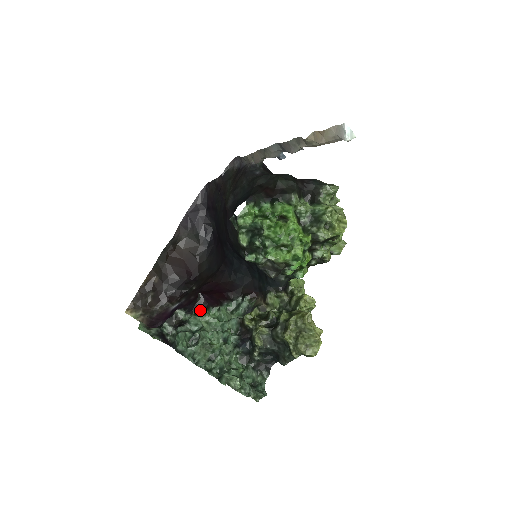
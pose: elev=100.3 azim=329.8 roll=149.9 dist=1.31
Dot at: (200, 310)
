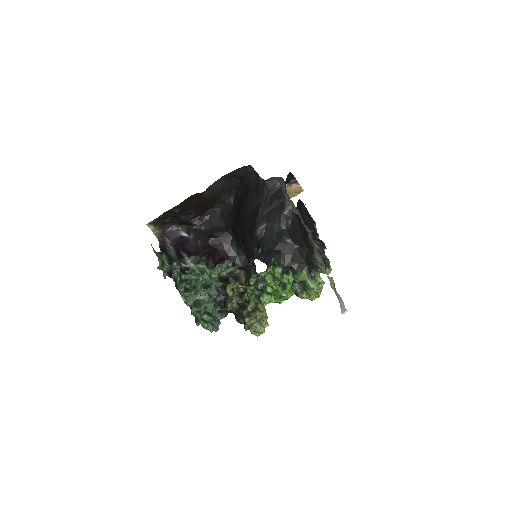
Dot at: (202, 264)
